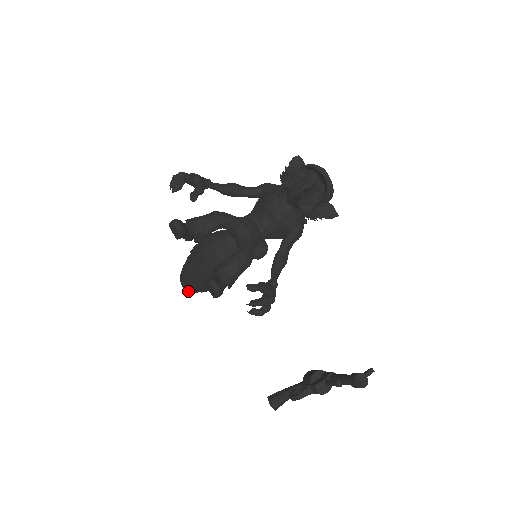
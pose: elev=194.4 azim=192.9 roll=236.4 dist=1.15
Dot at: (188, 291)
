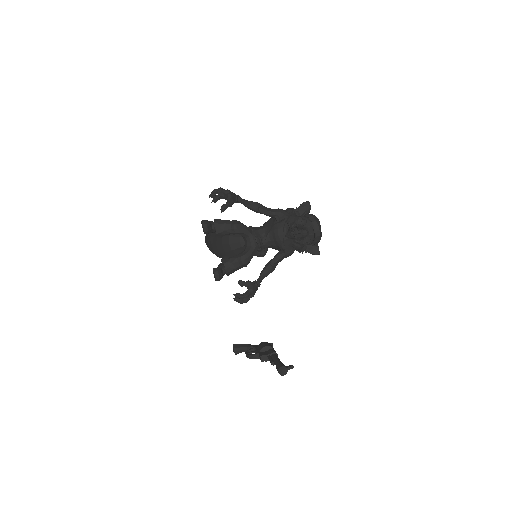
Dot at: occluded
